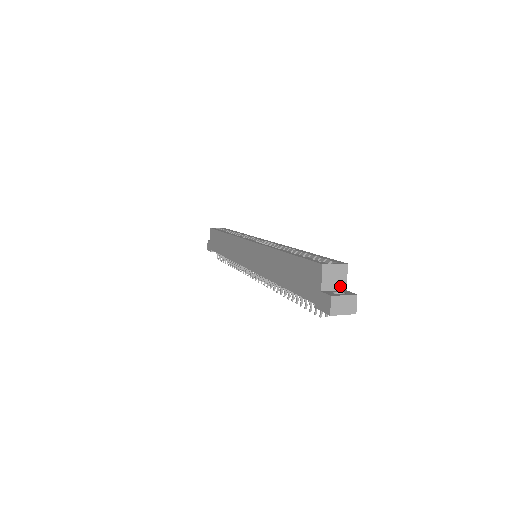
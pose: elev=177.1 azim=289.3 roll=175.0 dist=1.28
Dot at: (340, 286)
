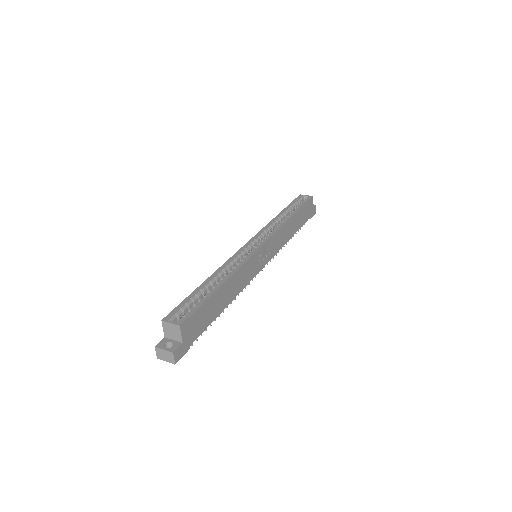
Dot at: (177, 338)
